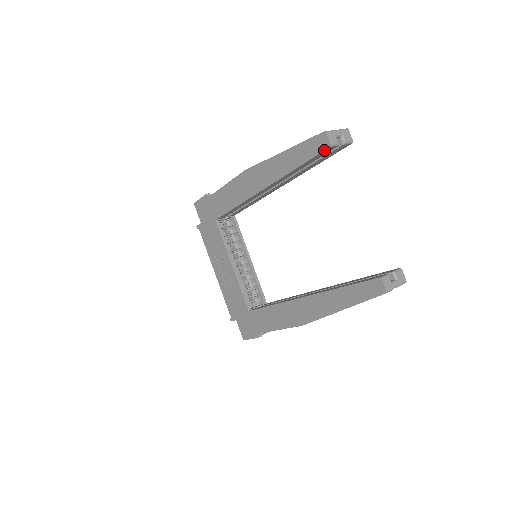
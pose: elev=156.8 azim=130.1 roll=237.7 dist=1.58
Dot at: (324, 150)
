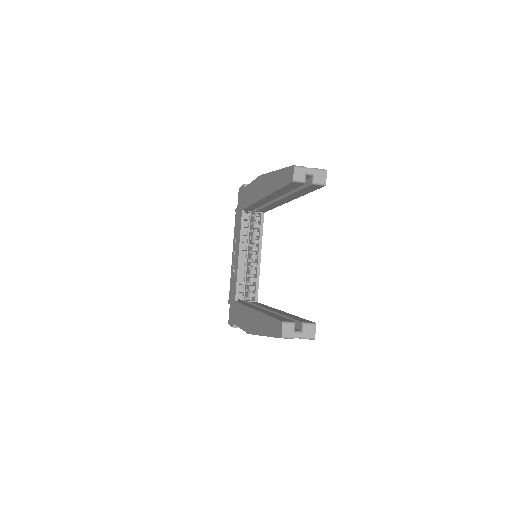
Dot at: (290, 183)
